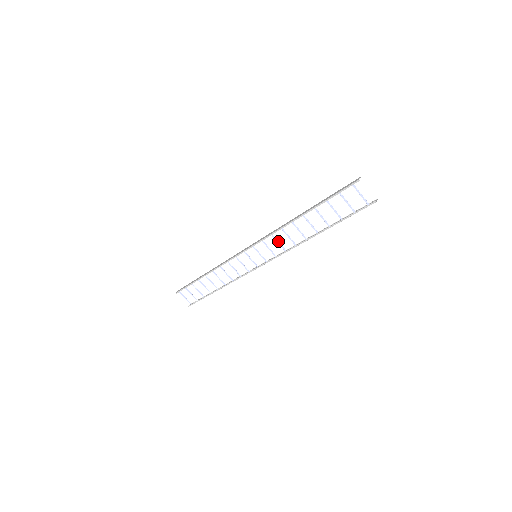
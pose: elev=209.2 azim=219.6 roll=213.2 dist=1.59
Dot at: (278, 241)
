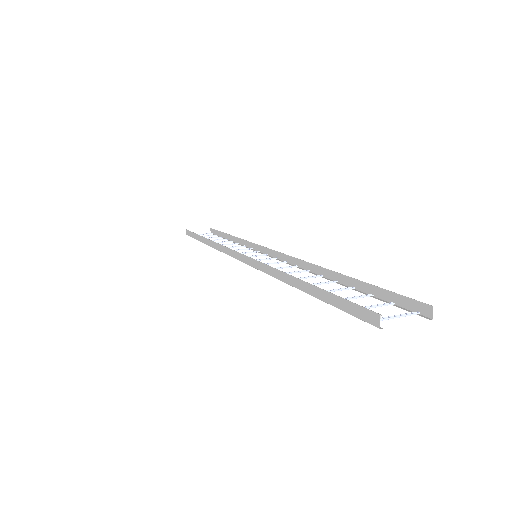
Dot at: (277, 268)
